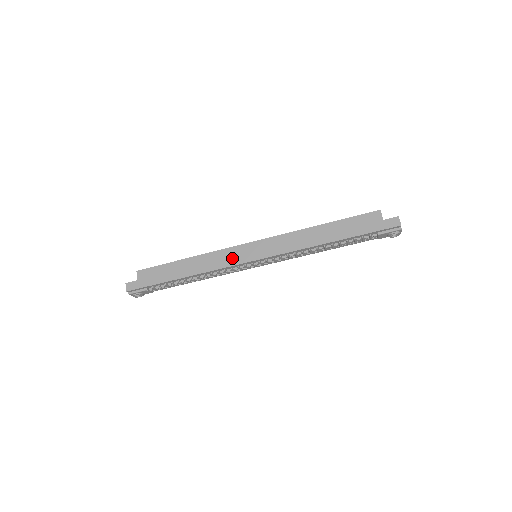
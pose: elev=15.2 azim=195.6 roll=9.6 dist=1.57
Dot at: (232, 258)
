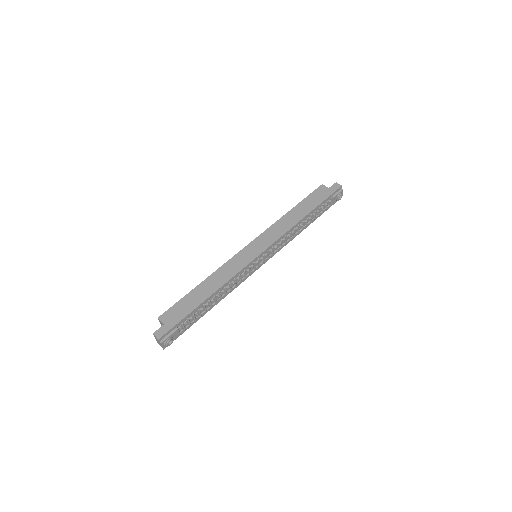
Dot at: (241, 261)
